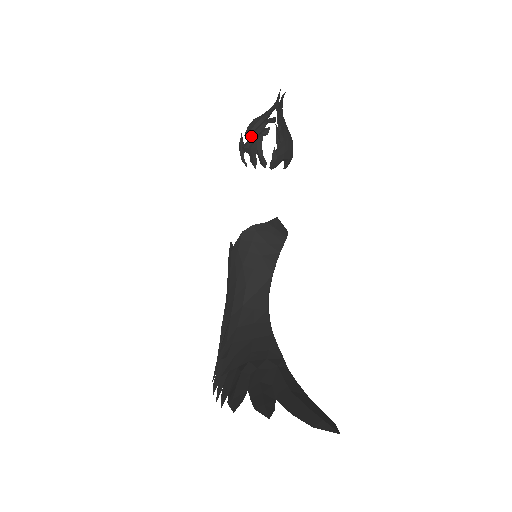
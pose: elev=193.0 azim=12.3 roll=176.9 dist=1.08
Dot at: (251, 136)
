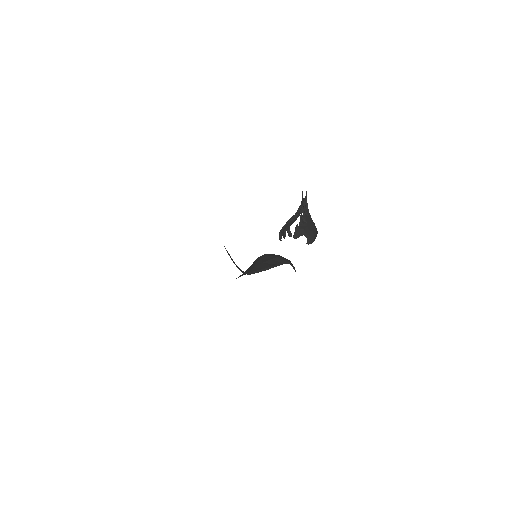
Dot at: (286, 223)
